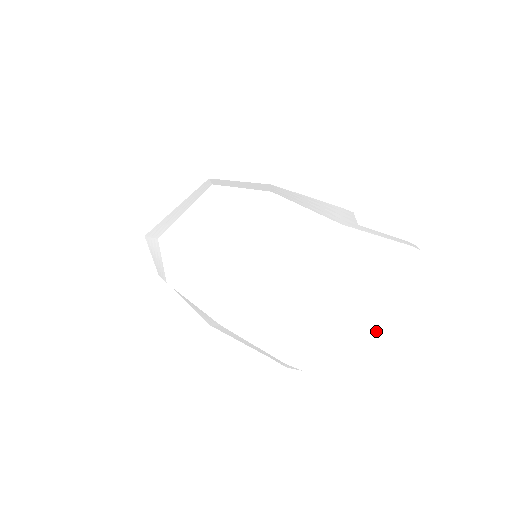
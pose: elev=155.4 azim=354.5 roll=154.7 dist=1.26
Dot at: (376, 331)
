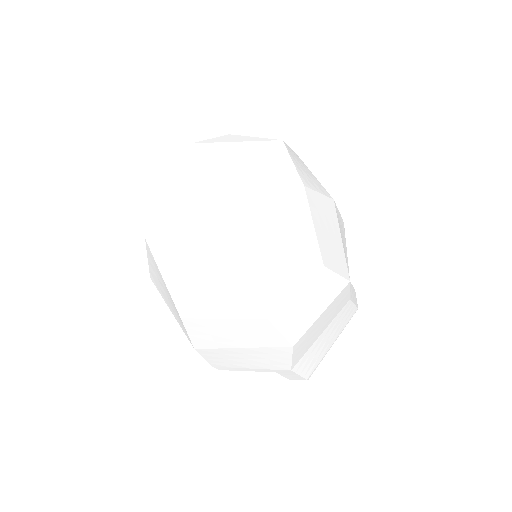
Dot at: (296, 378)
